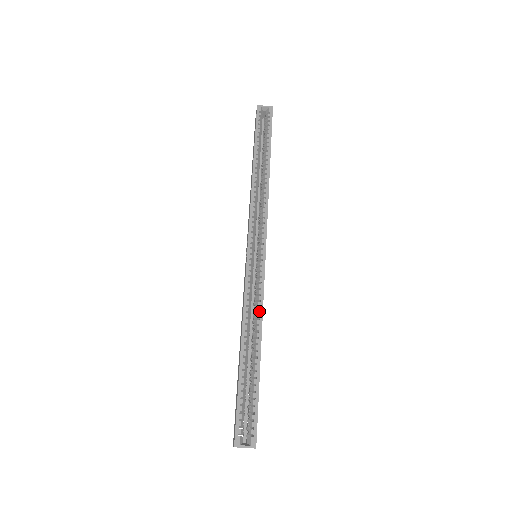
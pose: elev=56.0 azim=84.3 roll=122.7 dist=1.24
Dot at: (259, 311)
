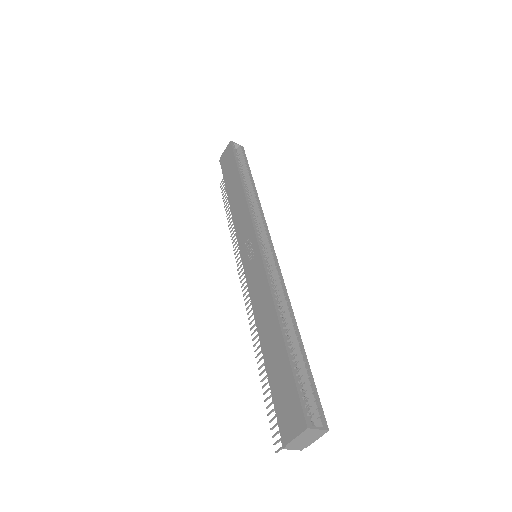
Dot at: (285, 295)
